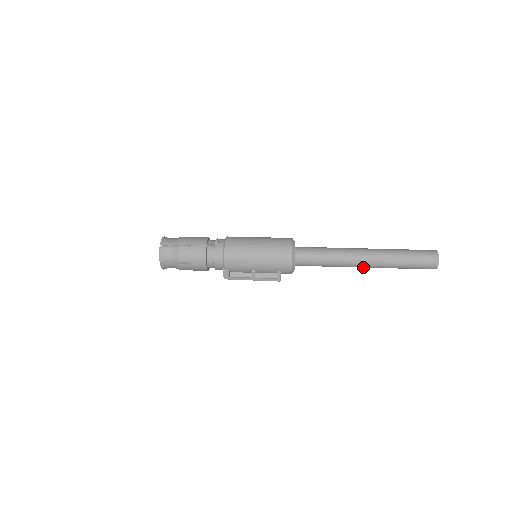
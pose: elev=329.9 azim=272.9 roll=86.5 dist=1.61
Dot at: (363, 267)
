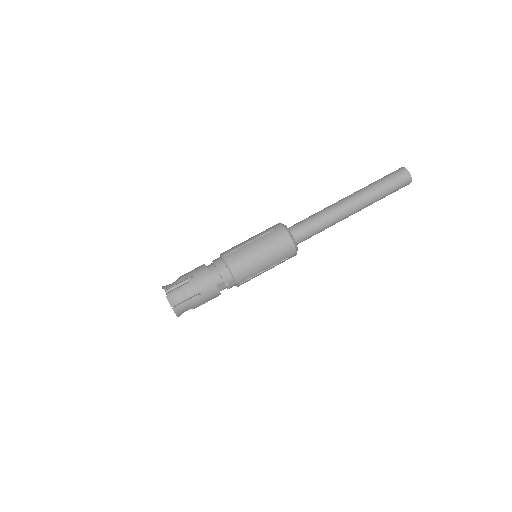
Dot at: occluded
